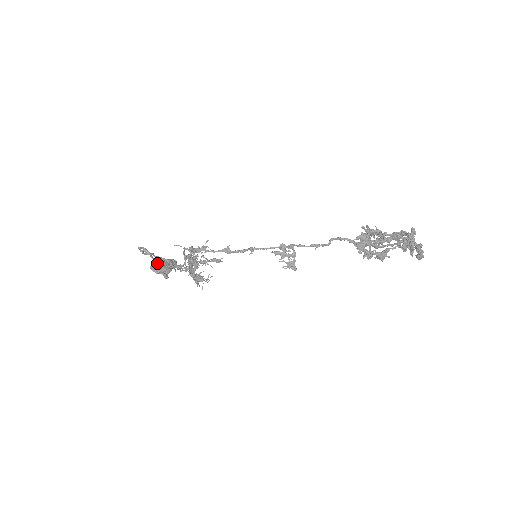
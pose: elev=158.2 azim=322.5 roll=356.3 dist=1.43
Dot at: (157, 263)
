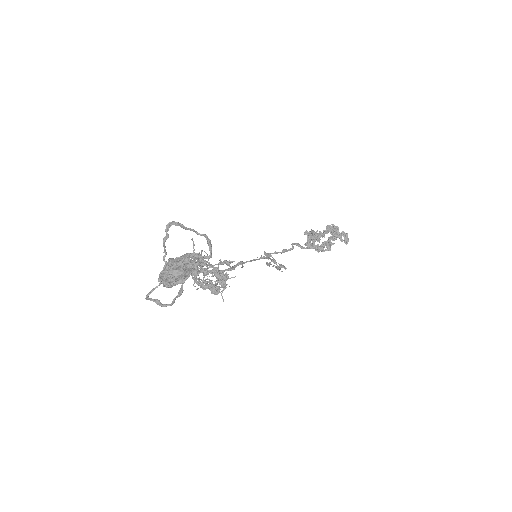
Dot at: (201, 234)
